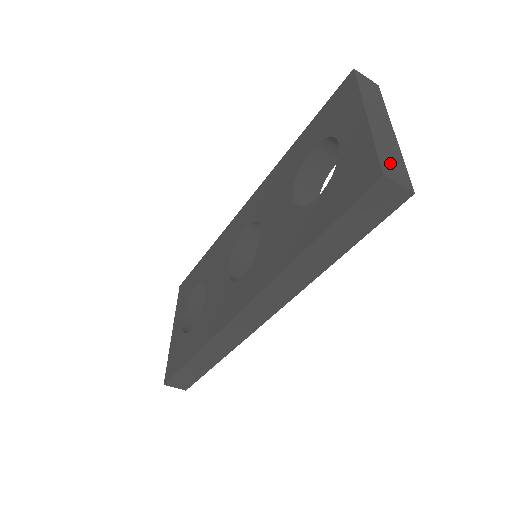
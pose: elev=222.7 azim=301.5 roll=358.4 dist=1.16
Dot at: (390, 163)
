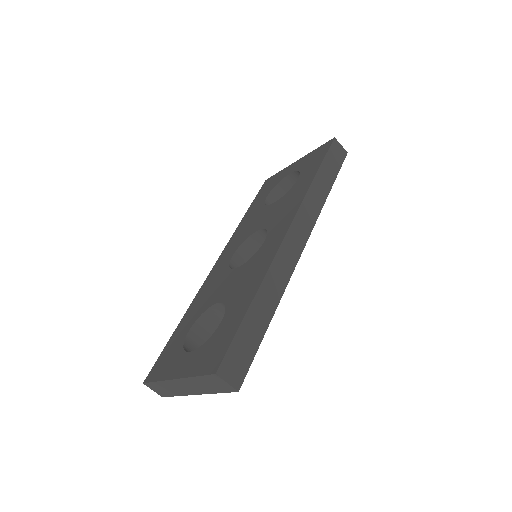
Dot at: occluded
